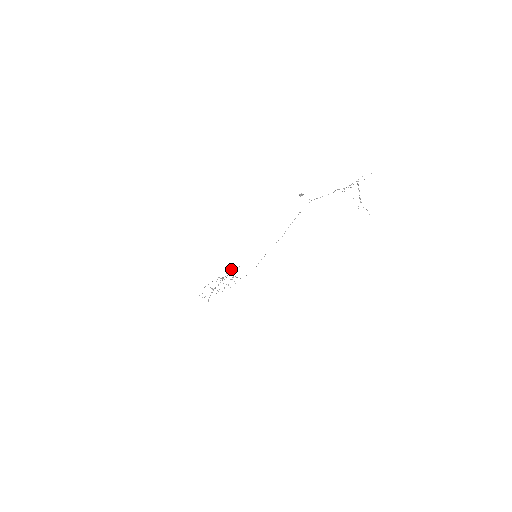
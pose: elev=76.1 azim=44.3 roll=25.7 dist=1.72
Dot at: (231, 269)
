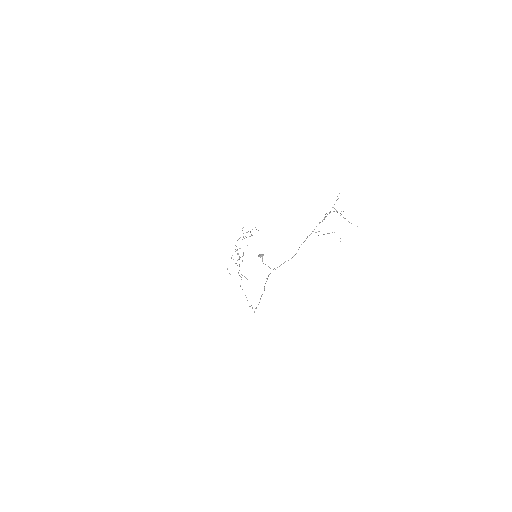
Dot at: occluded
